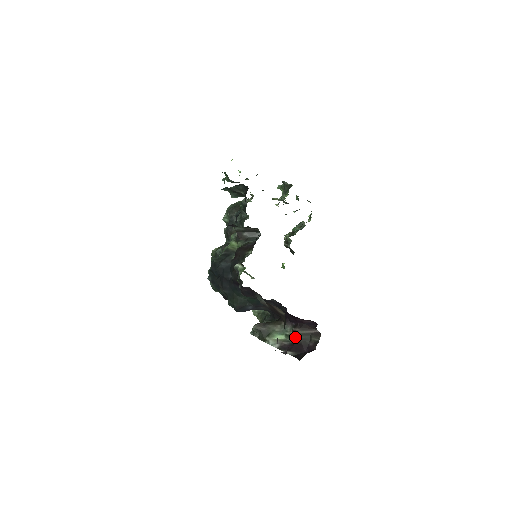
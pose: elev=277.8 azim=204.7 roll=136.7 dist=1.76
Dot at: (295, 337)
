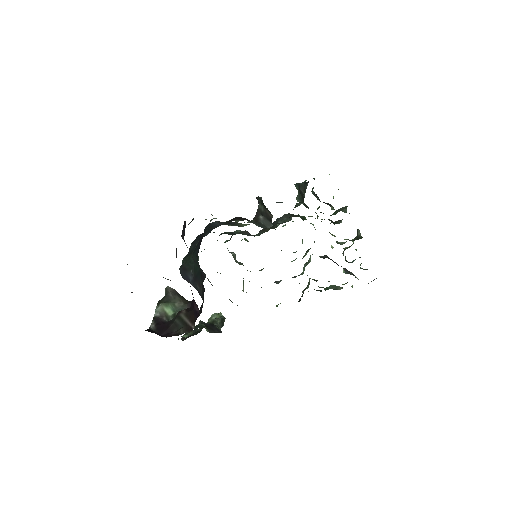
Dot at: (175, 318)
